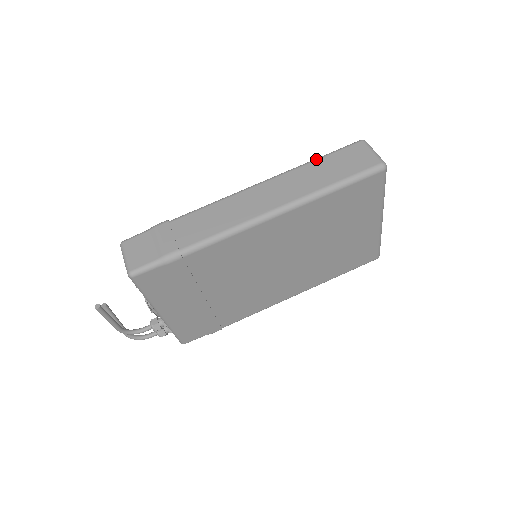
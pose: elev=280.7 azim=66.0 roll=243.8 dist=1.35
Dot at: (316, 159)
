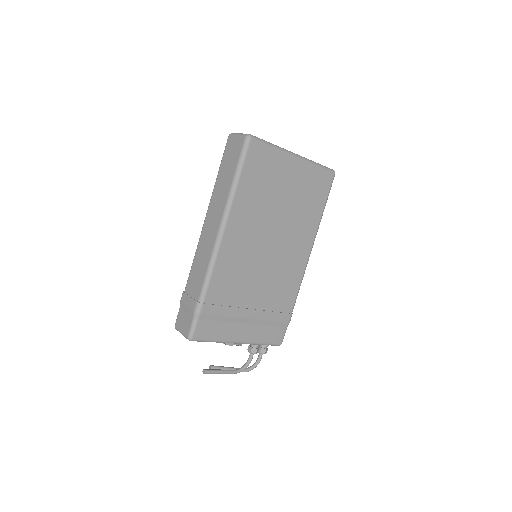
Dot at: occluded
